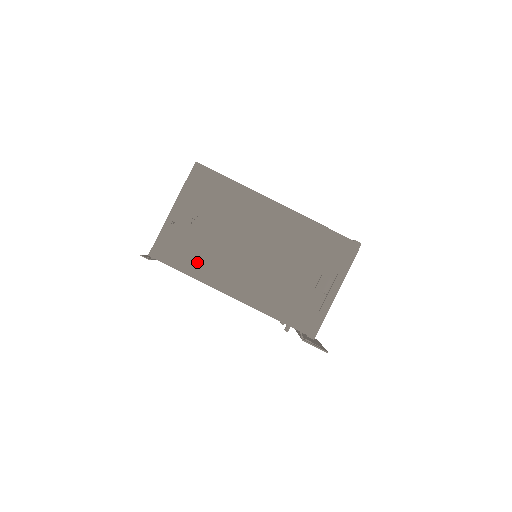
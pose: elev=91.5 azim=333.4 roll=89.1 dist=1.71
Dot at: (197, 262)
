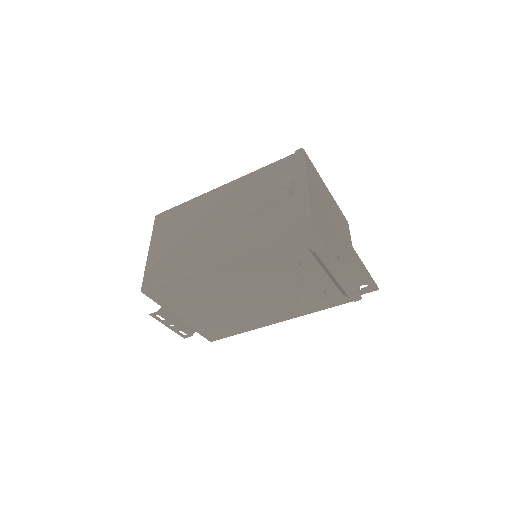
Dot at: (180, 264)
